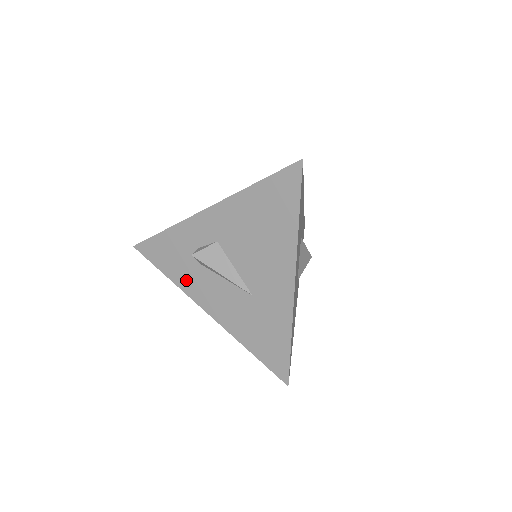
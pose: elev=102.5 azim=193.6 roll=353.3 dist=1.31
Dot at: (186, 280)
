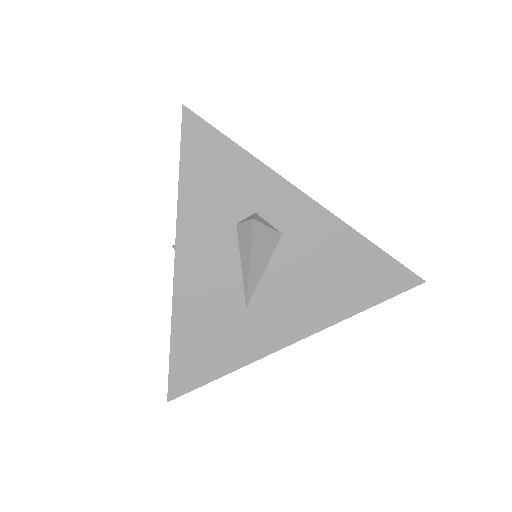
Dot at: (198, 215)
